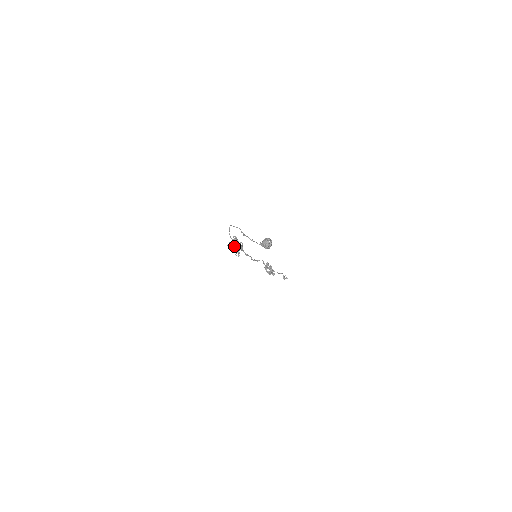
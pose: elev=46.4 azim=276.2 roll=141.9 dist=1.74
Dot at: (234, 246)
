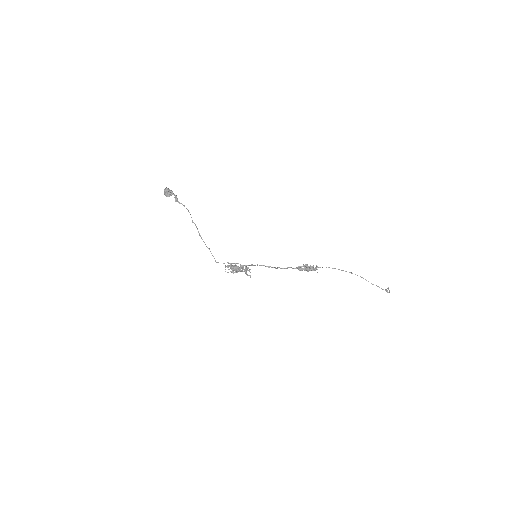
Dot at: (230, 265)
